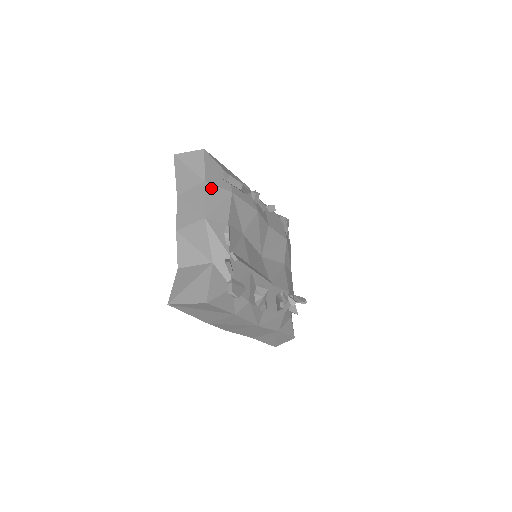
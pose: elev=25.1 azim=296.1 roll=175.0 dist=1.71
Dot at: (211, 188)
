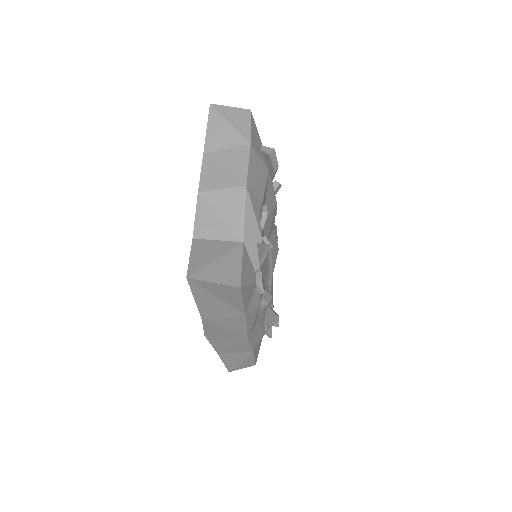
Dot at: (254, 155)
